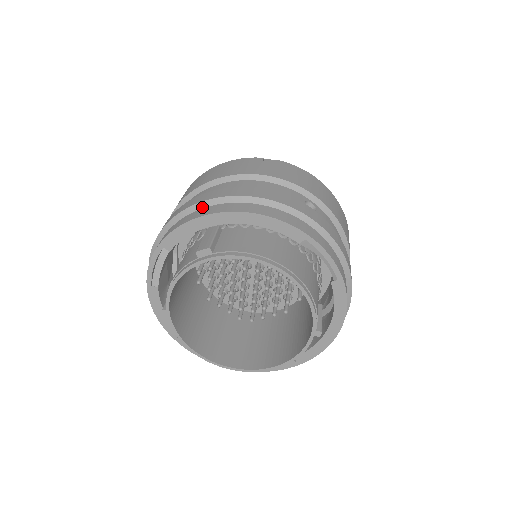
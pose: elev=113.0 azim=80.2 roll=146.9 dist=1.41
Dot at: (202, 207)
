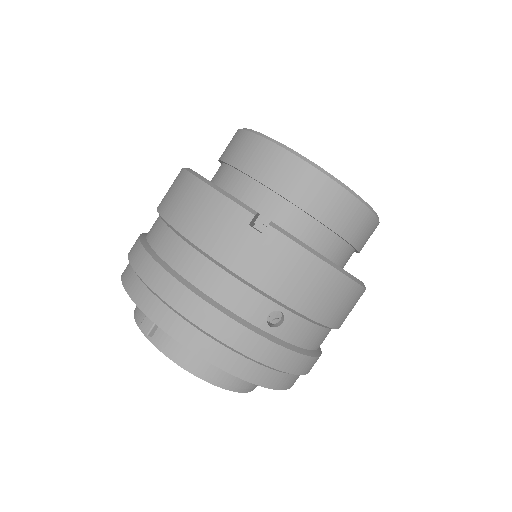
Dot at: (148, 288)
